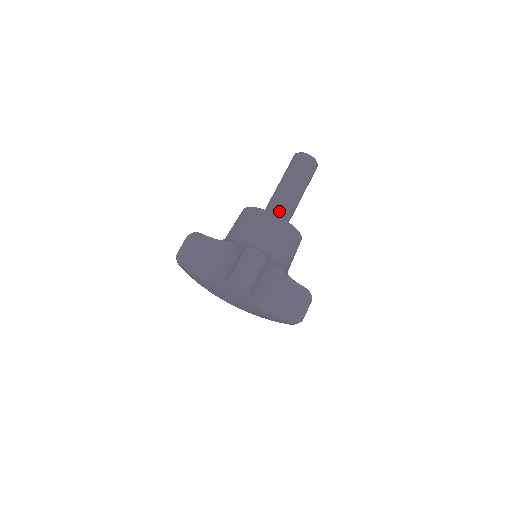
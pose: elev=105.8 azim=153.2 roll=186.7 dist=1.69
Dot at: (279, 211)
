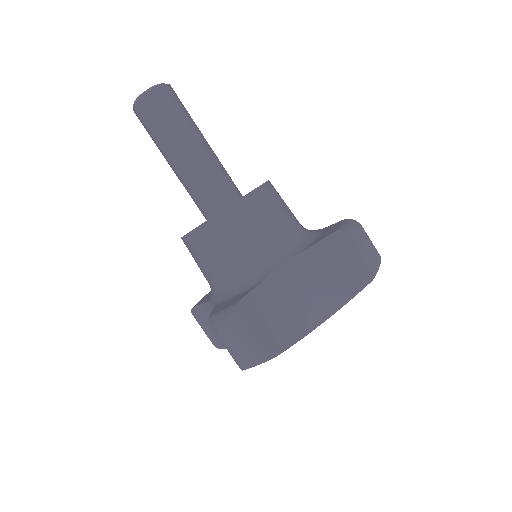
Dot at: (230, 182)
